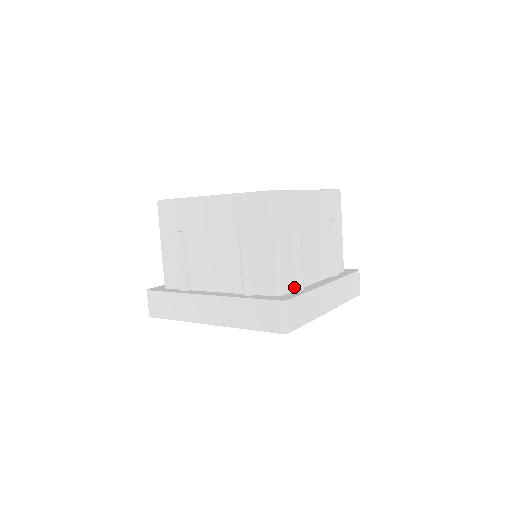
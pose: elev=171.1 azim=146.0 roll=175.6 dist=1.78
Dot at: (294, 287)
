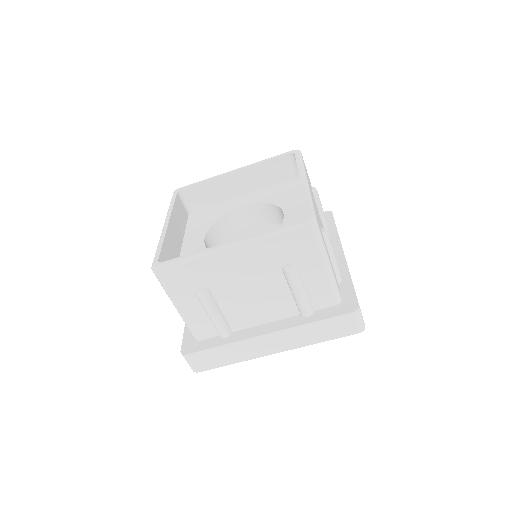
Dot at: (337, 282)
